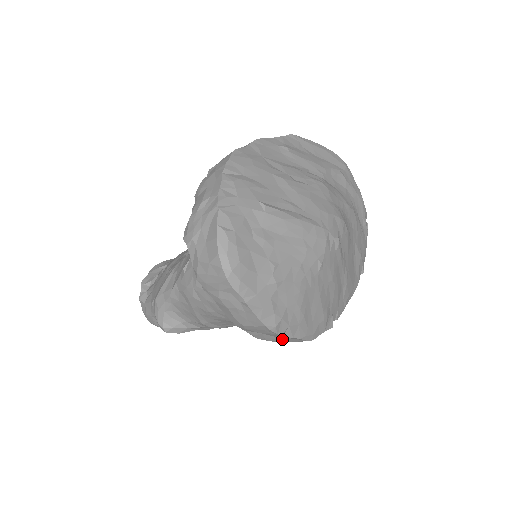
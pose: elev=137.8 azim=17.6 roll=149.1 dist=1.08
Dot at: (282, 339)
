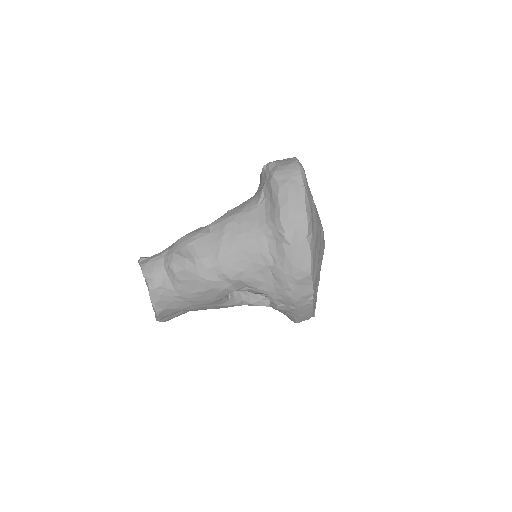
Dot at: (299, 250)
